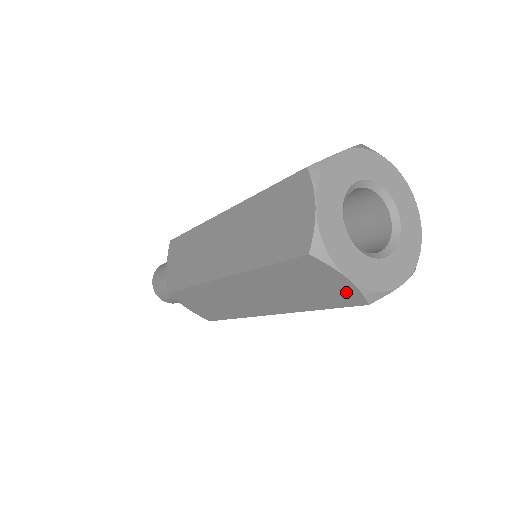
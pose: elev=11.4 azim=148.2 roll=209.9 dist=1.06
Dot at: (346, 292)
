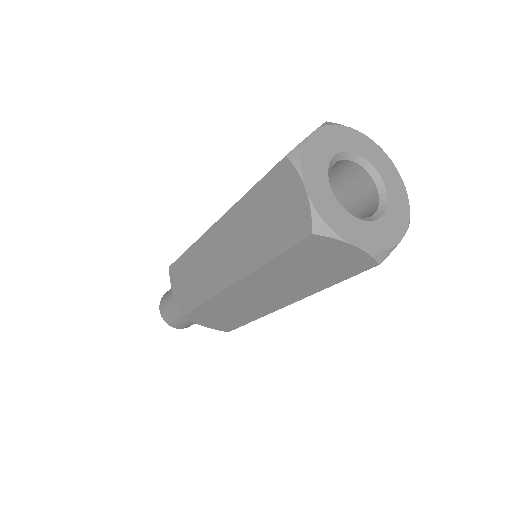
Dot at: (299, 215)
